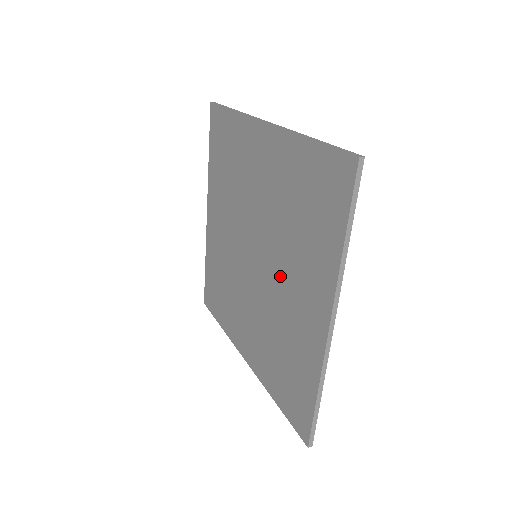
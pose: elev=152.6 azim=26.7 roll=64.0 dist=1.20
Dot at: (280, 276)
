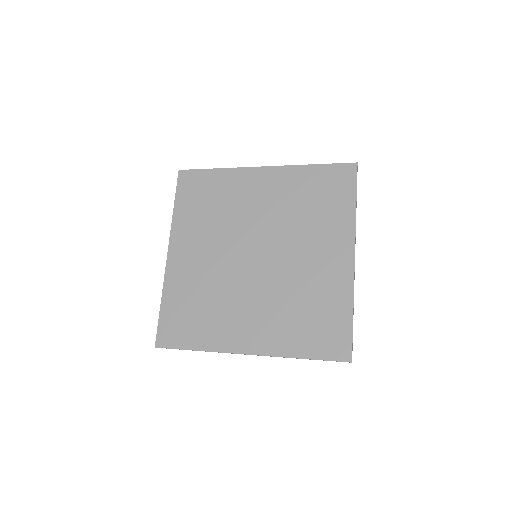
Dot at: (294, 253)
